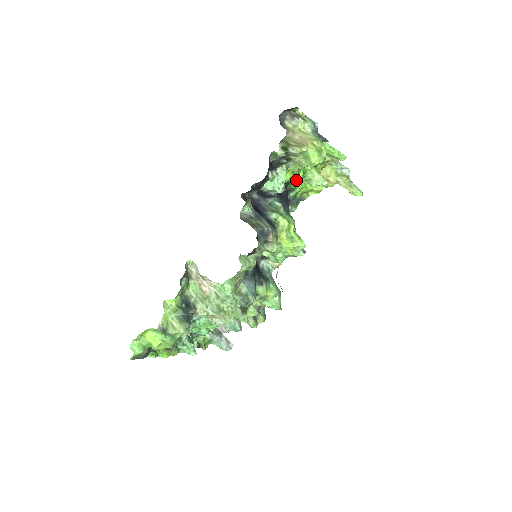
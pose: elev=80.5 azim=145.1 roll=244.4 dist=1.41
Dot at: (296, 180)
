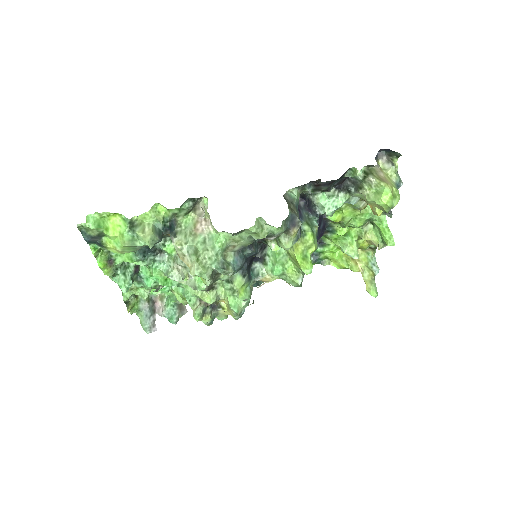
Dot at: (335, 235)
